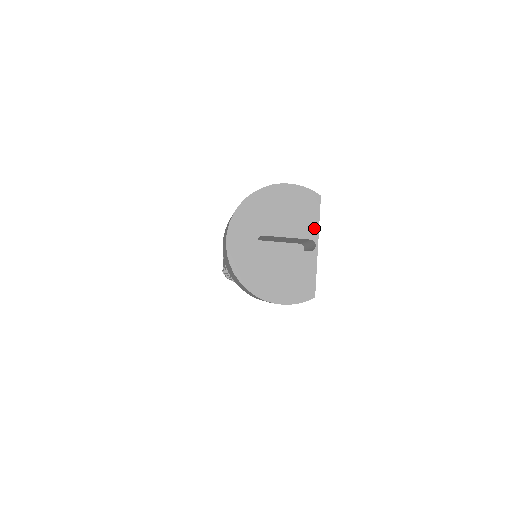
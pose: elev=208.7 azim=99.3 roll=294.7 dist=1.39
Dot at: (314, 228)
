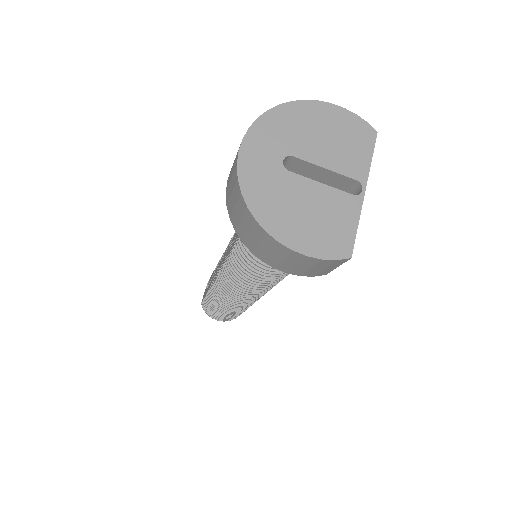
Dot at: (363, 167)
